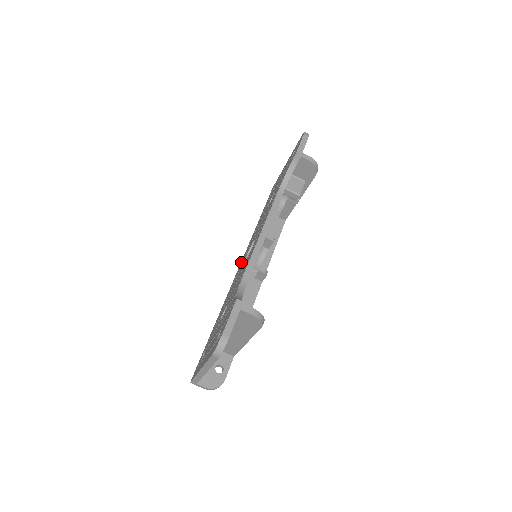
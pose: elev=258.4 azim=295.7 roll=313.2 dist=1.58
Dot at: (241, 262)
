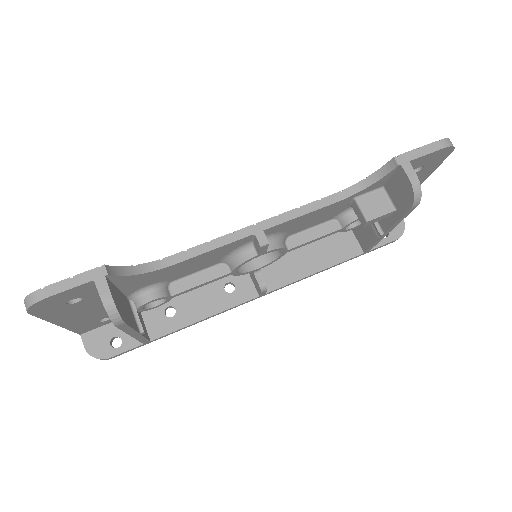
Dot at: occluded
